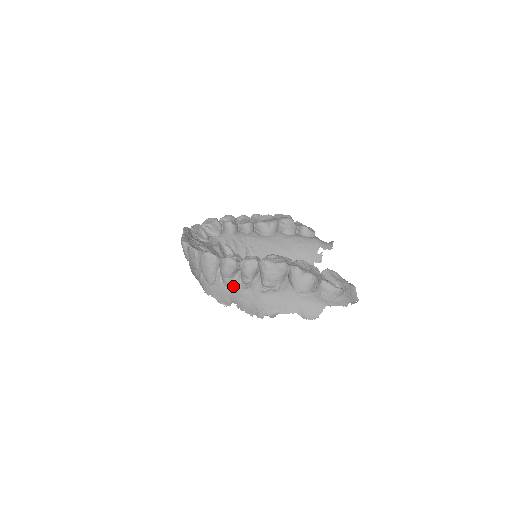
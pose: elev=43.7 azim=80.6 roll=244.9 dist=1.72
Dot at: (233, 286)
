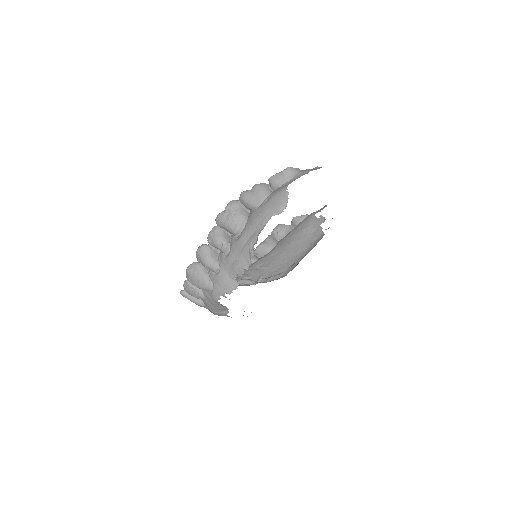
Dot at: (222, 265)
